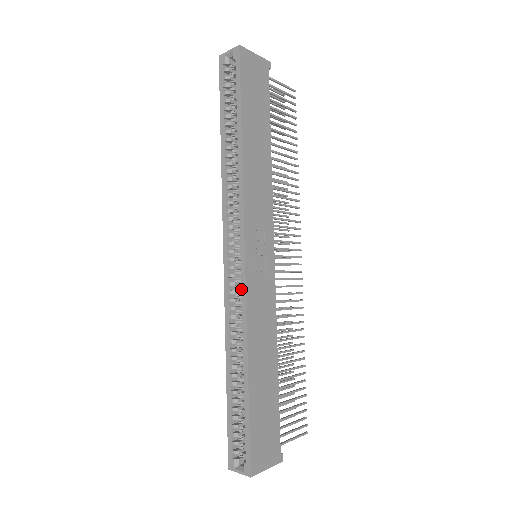
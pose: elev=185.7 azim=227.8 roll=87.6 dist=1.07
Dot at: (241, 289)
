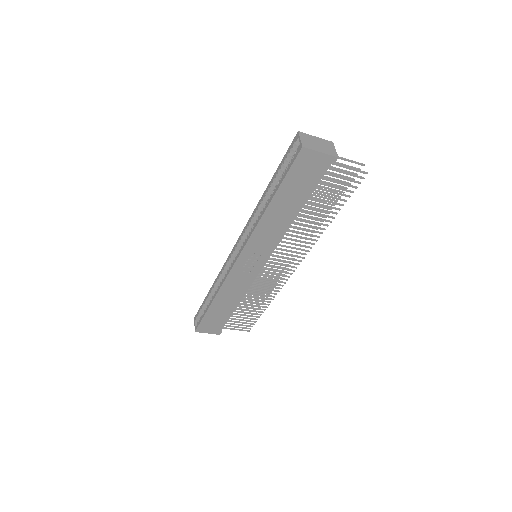
Dot at: (228, 270)
